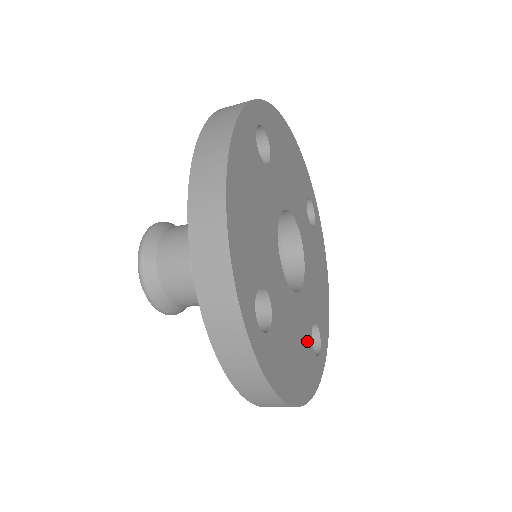
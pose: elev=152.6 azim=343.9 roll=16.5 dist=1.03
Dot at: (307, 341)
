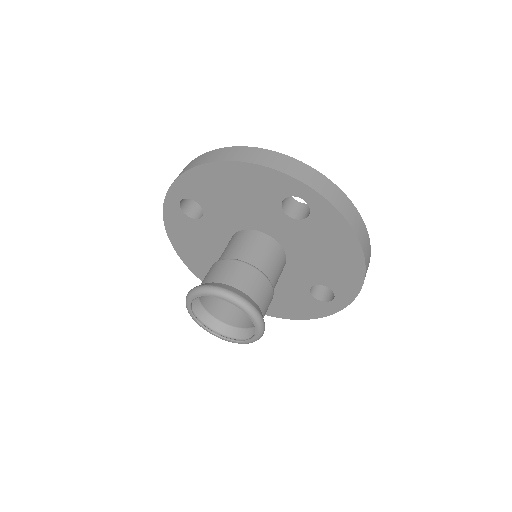
Dot at: occluded
